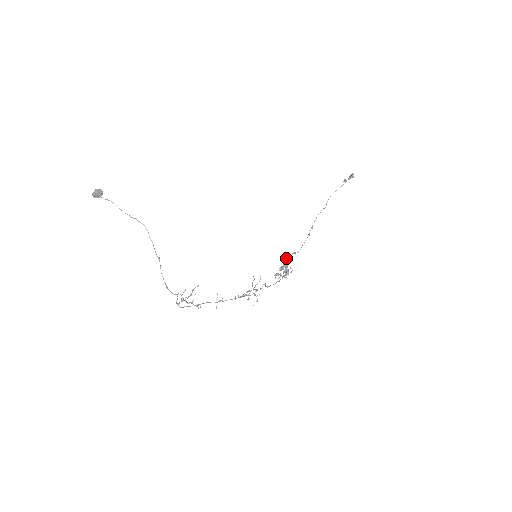
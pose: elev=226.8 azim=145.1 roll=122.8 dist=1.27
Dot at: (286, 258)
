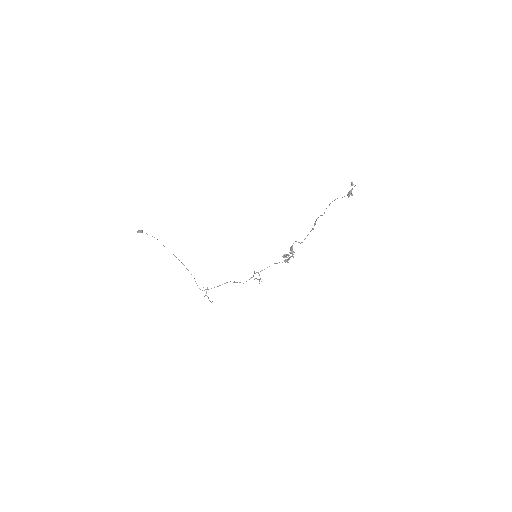
Dot at: occluded
